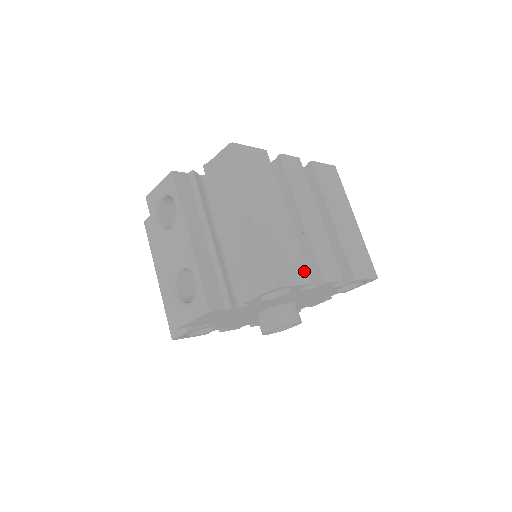
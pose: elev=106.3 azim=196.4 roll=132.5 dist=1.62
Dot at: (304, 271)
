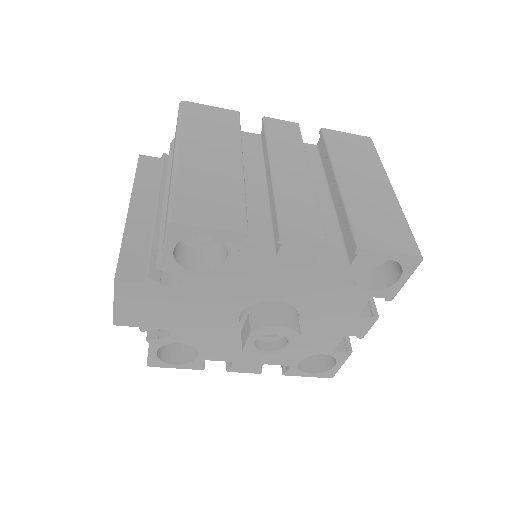
Dot at: (239, 217)
